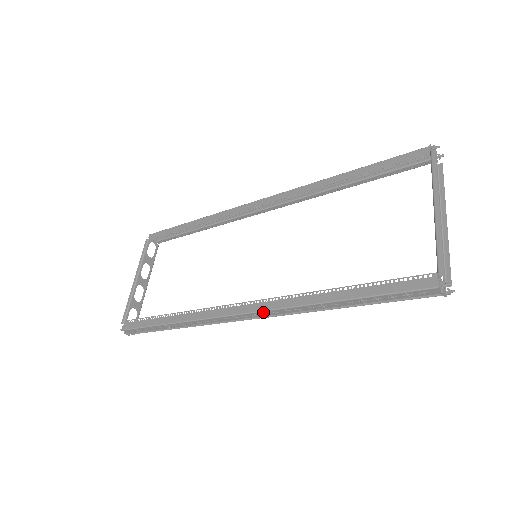
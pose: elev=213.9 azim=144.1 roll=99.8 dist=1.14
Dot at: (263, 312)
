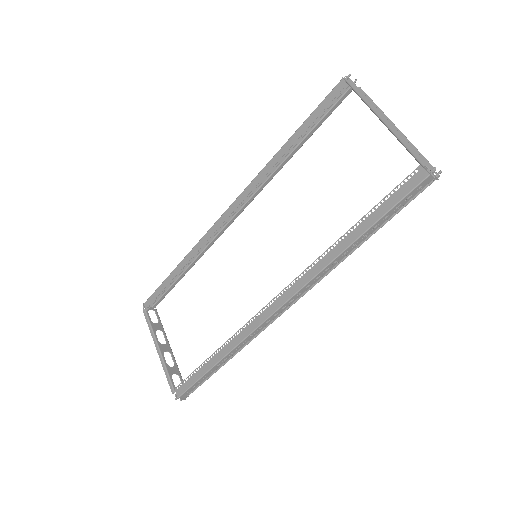
Dot at: (297, 293)
